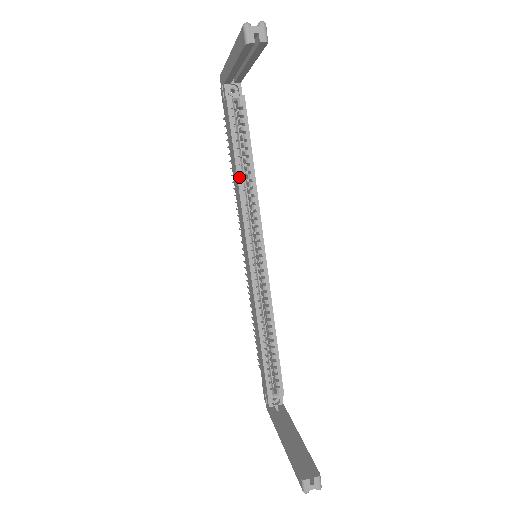
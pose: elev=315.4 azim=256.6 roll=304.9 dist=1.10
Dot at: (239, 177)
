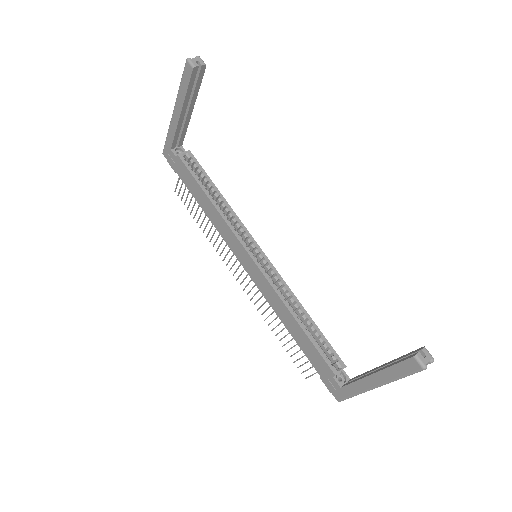
Dot at: (213, 202)
